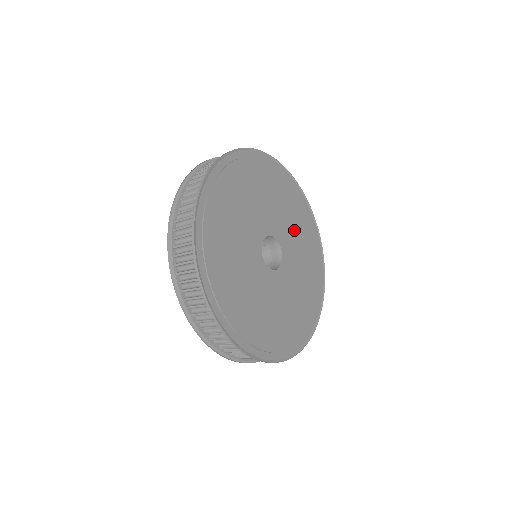
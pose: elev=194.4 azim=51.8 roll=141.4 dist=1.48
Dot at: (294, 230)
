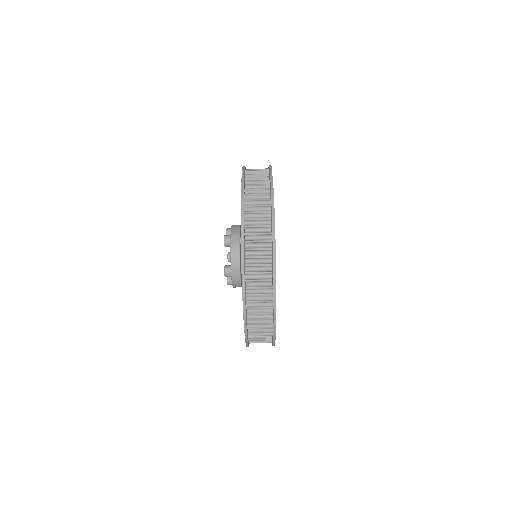
Dot at: occluded
